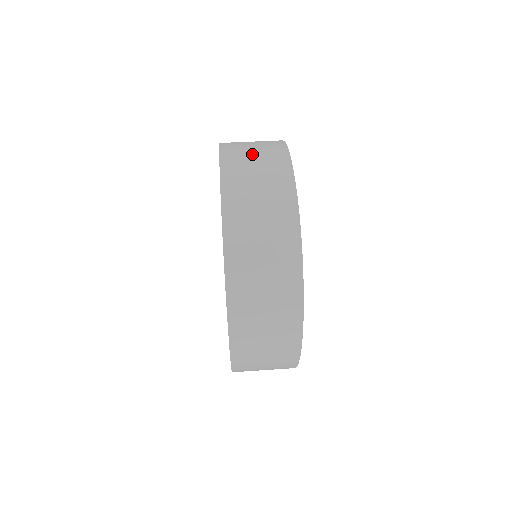
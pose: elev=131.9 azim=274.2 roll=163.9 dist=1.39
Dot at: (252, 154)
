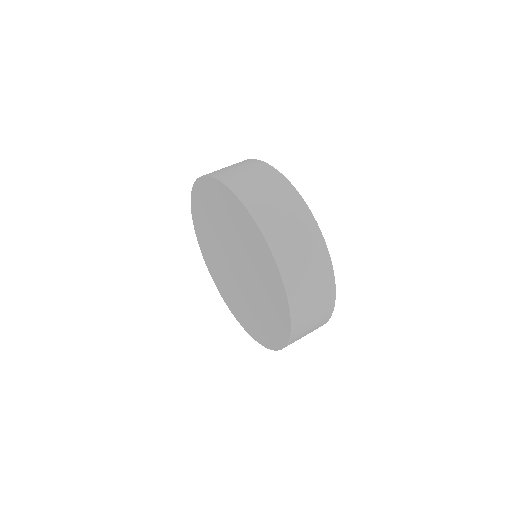
Dot at: (270, 199)
